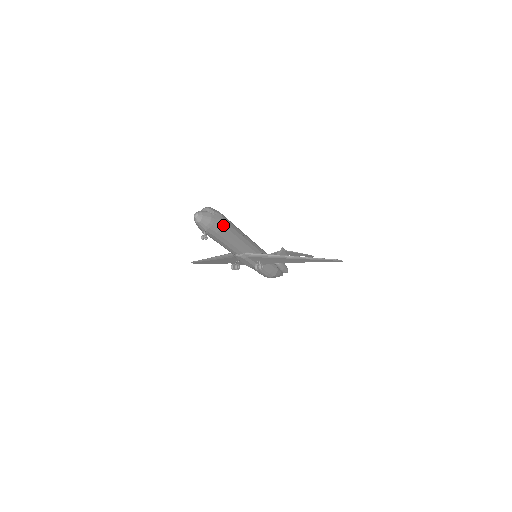
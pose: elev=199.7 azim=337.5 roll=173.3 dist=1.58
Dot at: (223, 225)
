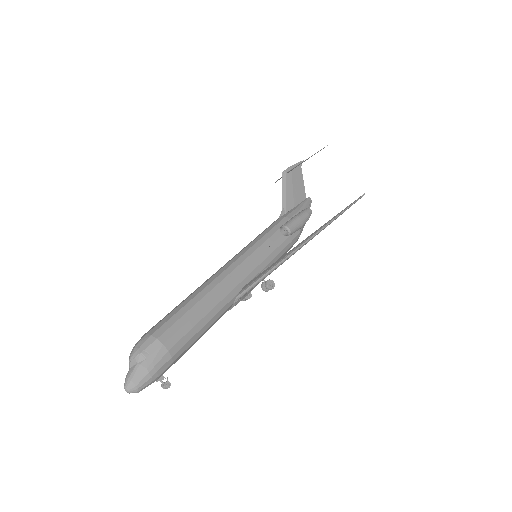
Dot at: (170, 348)
